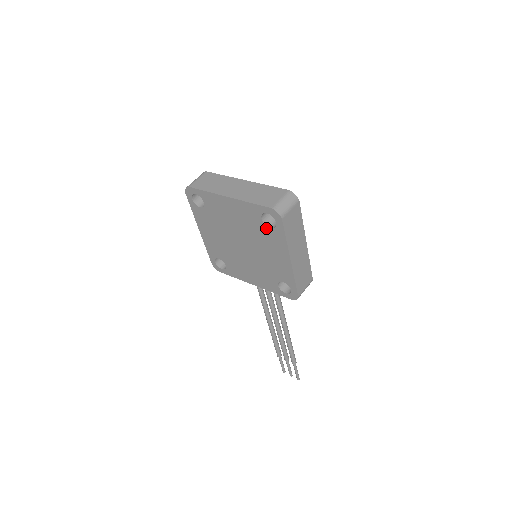
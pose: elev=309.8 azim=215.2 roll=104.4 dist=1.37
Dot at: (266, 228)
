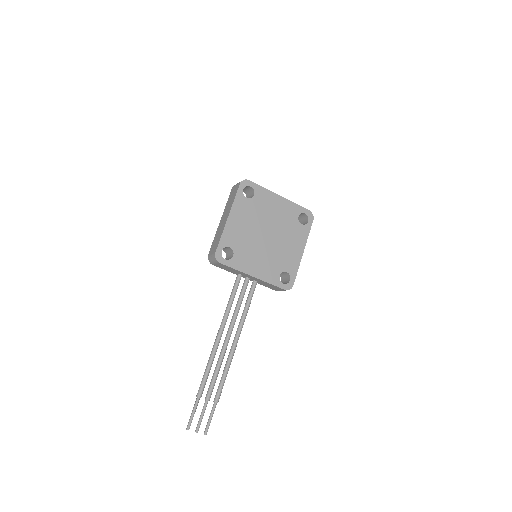
Dot at: (298, 224)
